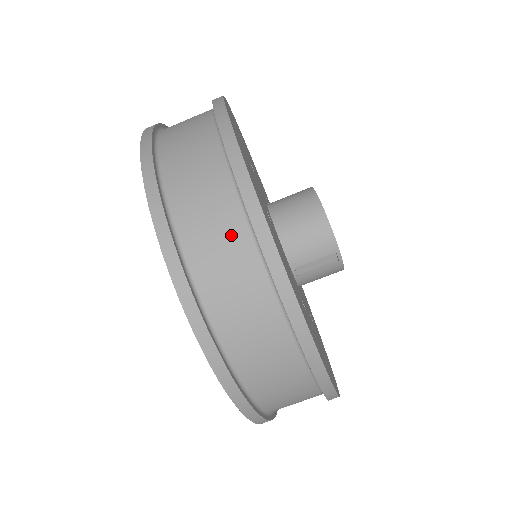
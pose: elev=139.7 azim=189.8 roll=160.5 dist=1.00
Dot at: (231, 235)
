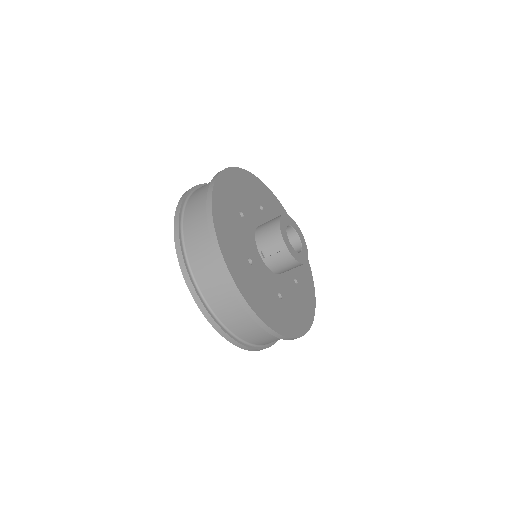
Dot at: (201, 204)
